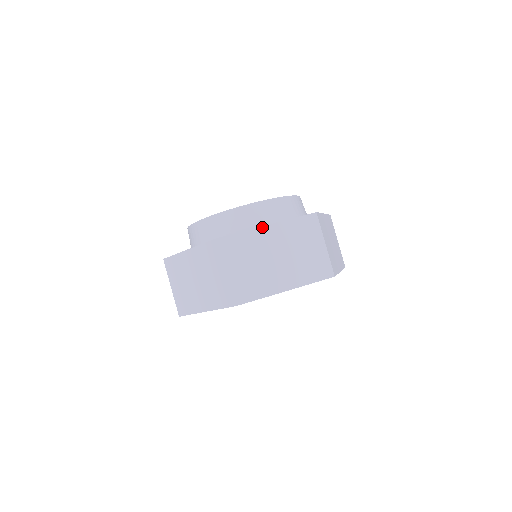
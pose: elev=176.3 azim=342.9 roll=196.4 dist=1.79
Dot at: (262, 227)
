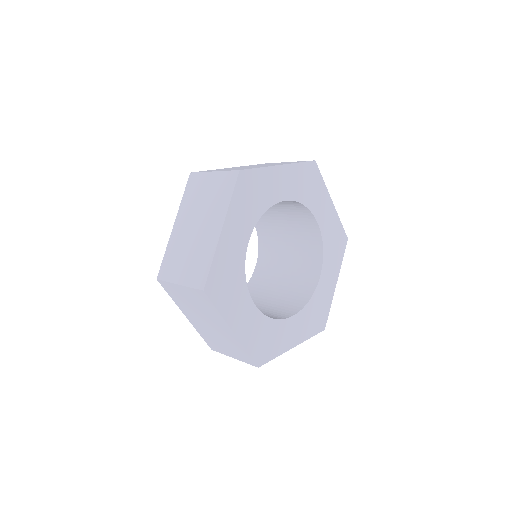
Dot at: occluded
